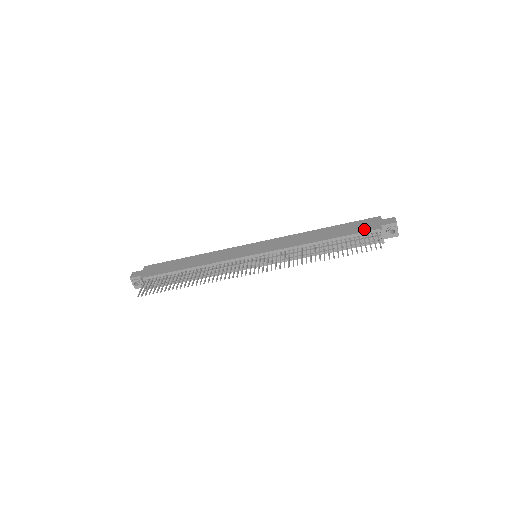
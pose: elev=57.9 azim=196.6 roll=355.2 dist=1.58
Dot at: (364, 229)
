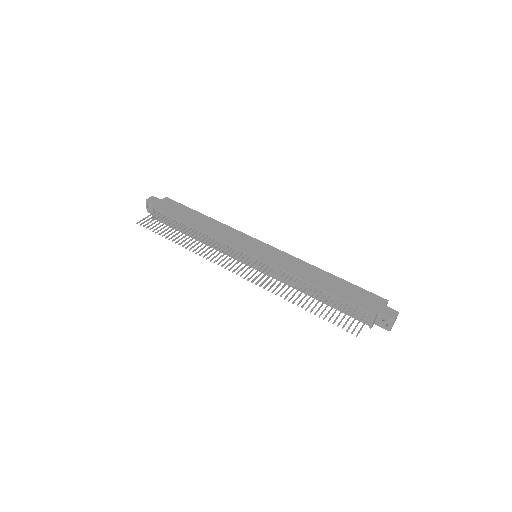
Dot at: (361, 303)
